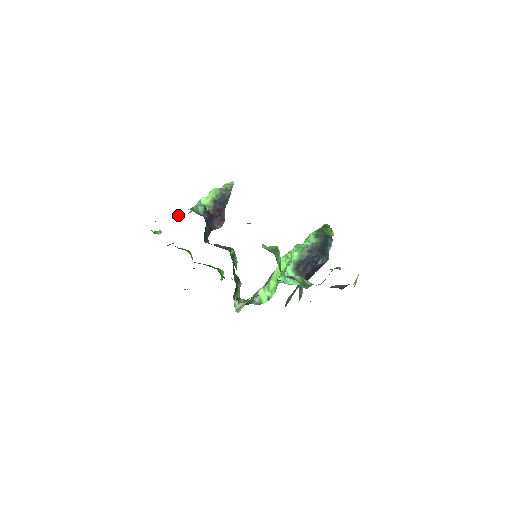
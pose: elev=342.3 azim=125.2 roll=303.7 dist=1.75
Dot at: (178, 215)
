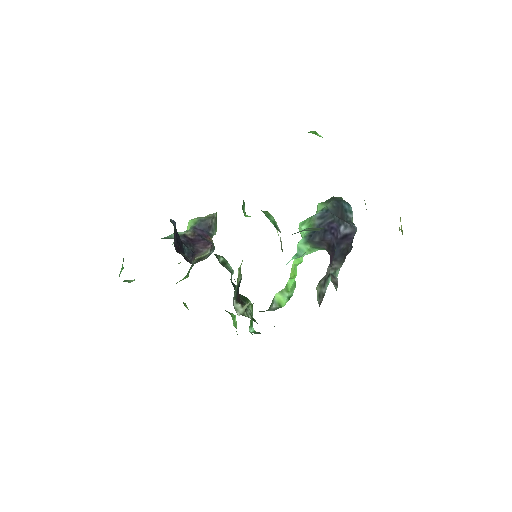
Dot at: occluded
